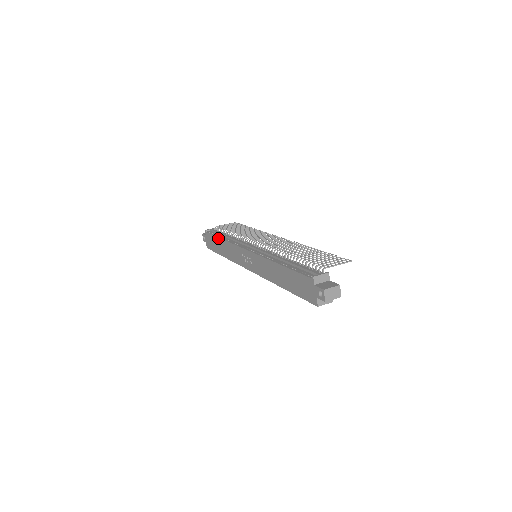
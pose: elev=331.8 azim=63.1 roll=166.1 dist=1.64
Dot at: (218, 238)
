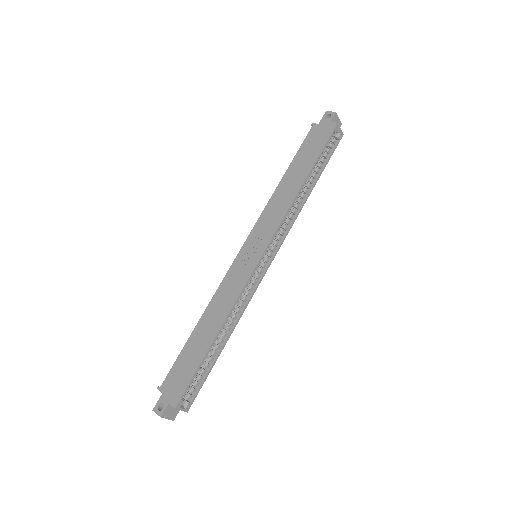
Dot at: (191, 336)
